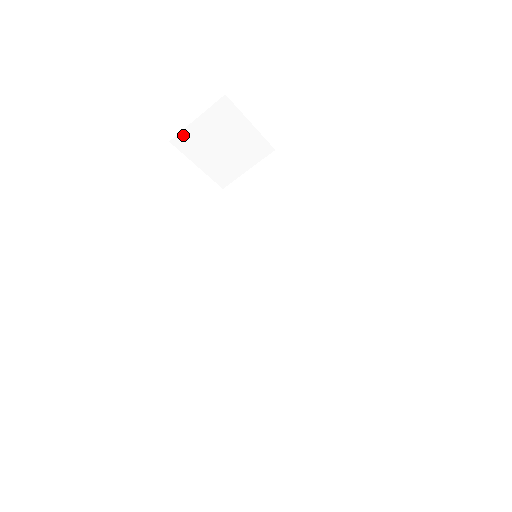
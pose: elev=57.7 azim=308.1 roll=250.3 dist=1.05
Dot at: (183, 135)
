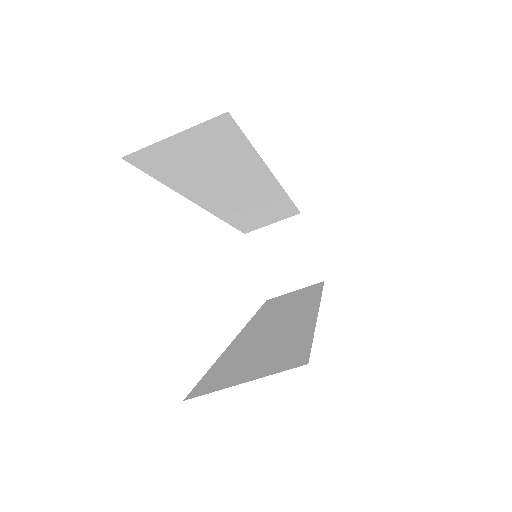
Dot at: (257, 233)
